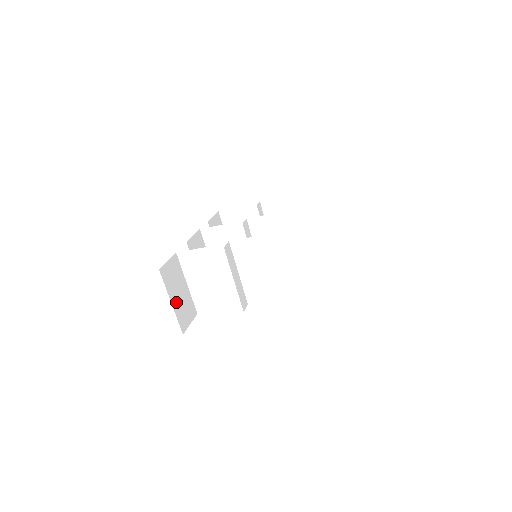
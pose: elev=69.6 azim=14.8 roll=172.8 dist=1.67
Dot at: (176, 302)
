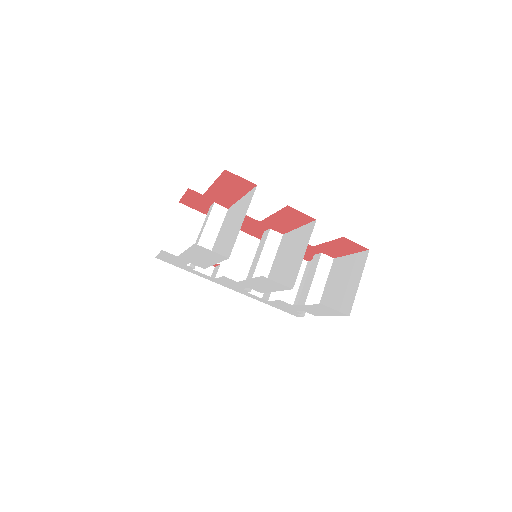
Dot at: (173, 236)
